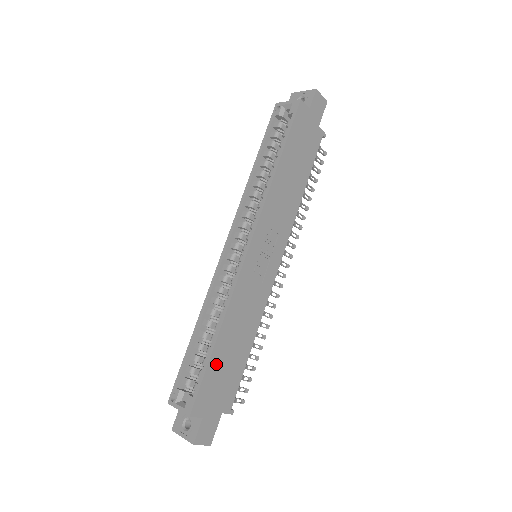
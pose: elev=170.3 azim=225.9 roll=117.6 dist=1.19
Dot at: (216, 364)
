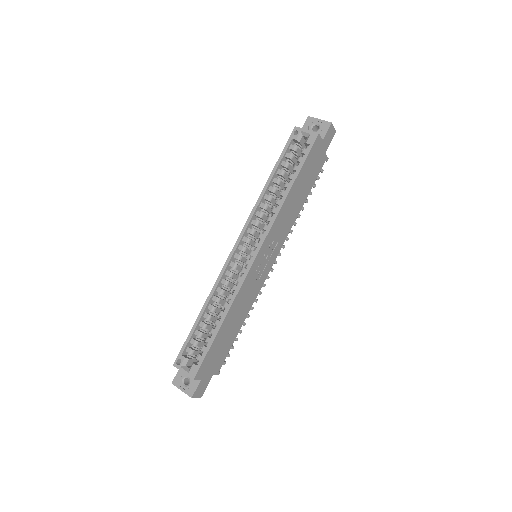
Dot at: (217, 342)
